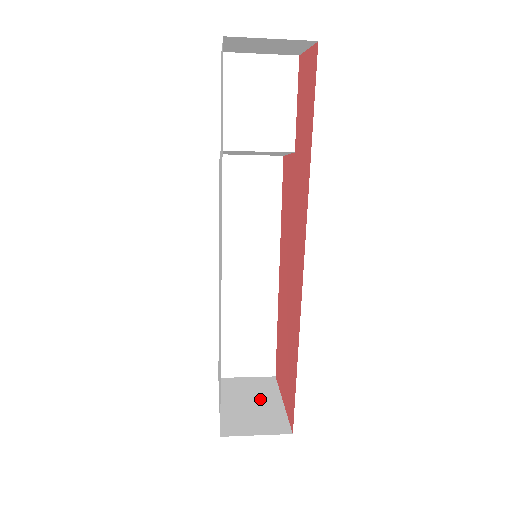
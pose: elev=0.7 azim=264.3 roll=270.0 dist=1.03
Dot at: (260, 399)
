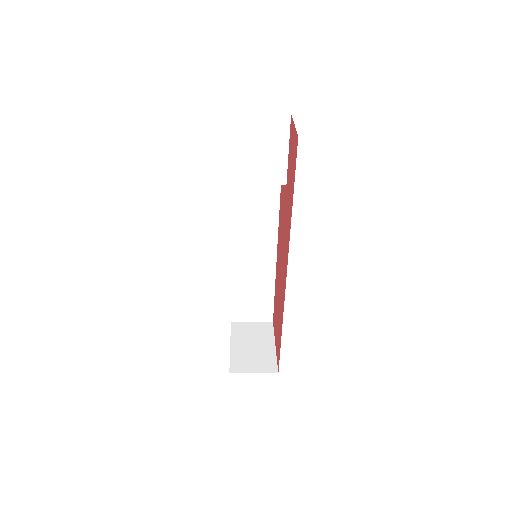
Dot at: (259, 343)
